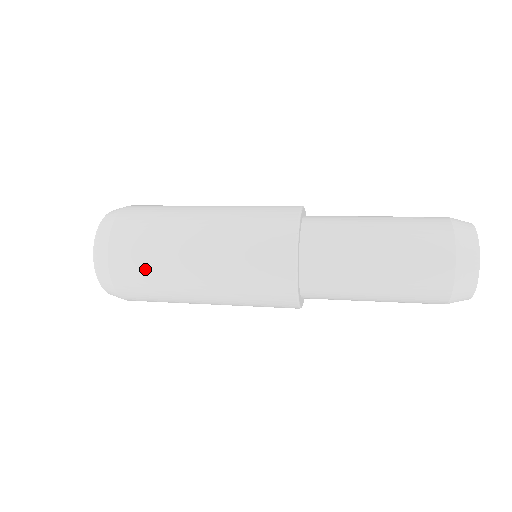
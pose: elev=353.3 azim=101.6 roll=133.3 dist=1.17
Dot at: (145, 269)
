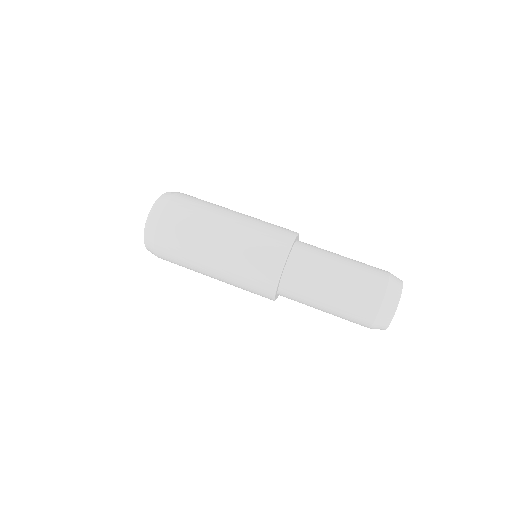
Dot at: (180, 240)
